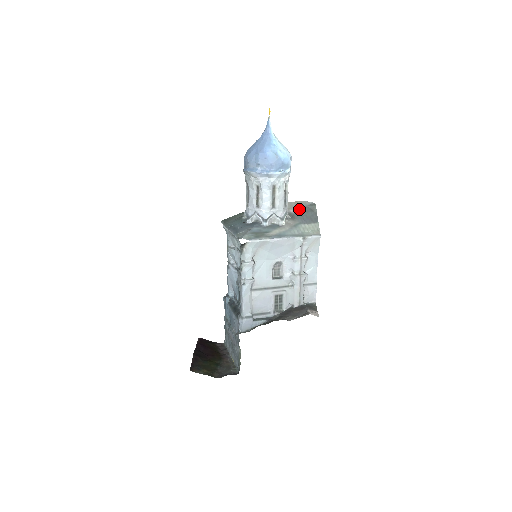
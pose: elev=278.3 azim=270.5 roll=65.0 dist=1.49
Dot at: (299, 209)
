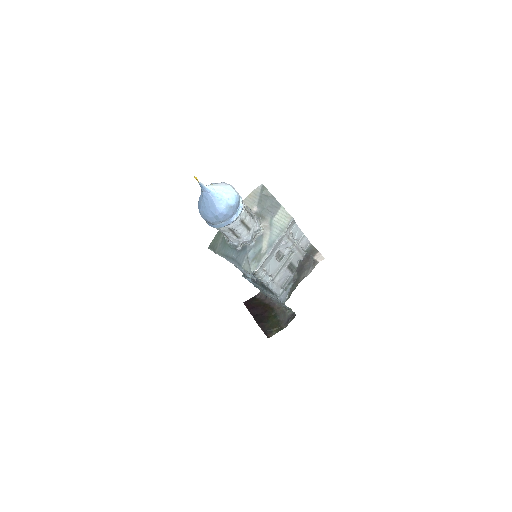
Dot at: (258, 203)
